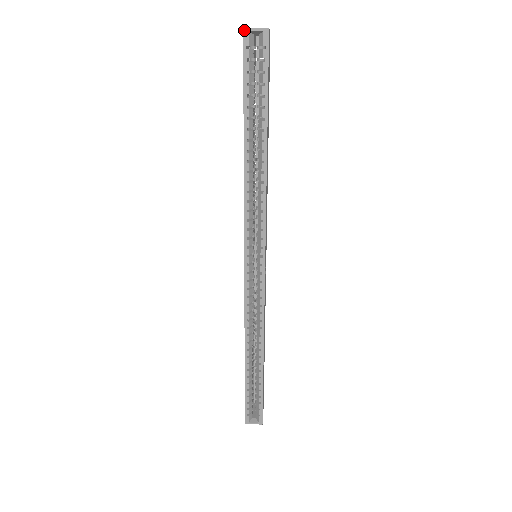
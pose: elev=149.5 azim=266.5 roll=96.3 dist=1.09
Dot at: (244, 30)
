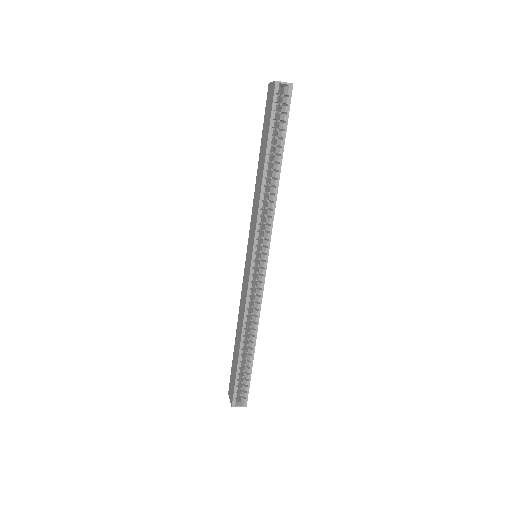
Dot at: (276, 82)
